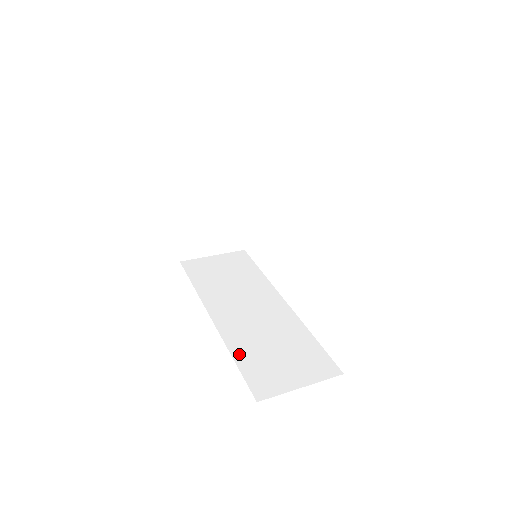
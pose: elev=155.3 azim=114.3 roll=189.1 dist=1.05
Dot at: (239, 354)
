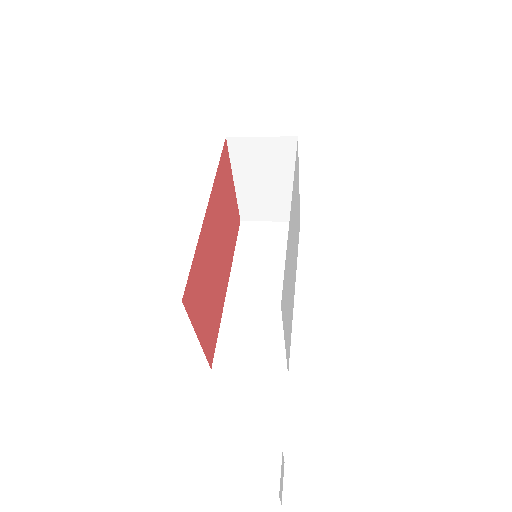
Dot at: (226, 326)
